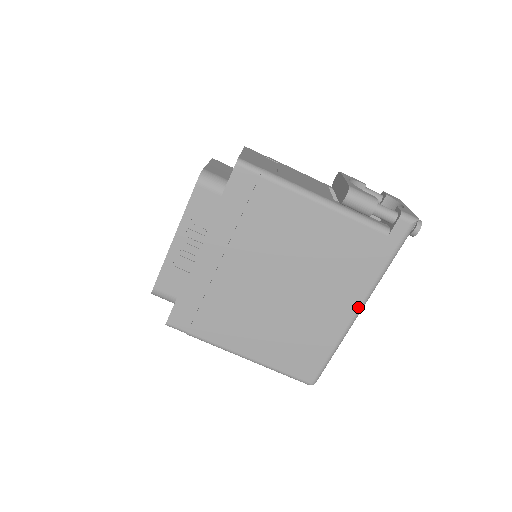
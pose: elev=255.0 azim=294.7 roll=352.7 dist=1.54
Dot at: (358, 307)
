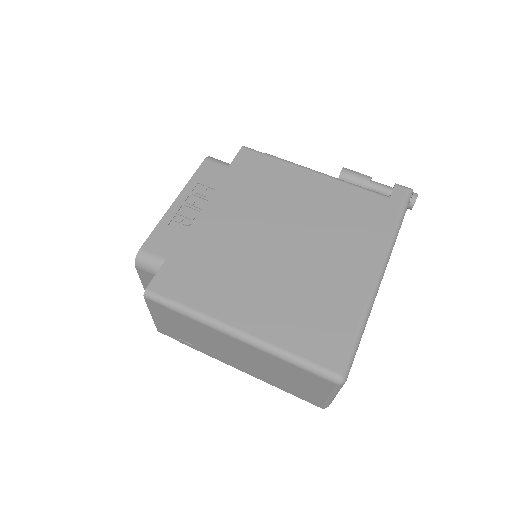
Dot at: (378, 267)
